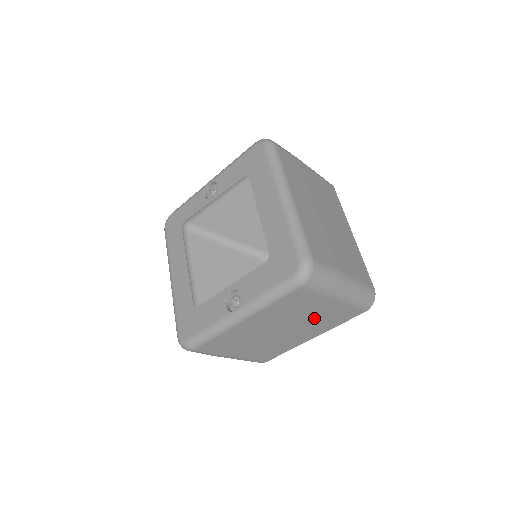
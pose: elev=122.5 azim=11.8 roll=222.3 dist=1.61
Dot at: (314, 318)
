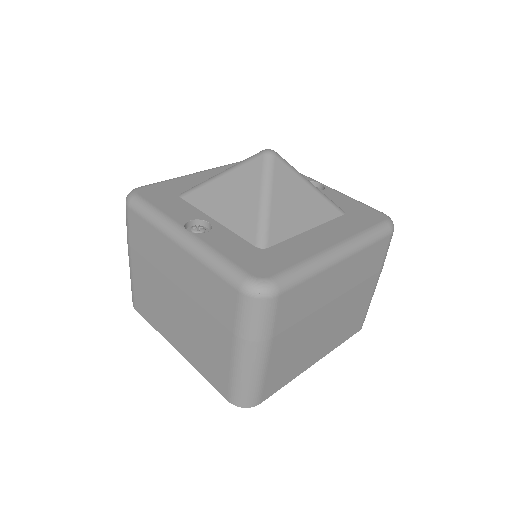
Dot at: (203, 335)
